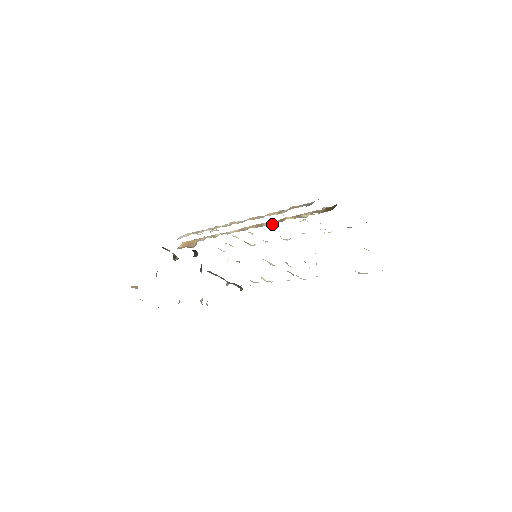
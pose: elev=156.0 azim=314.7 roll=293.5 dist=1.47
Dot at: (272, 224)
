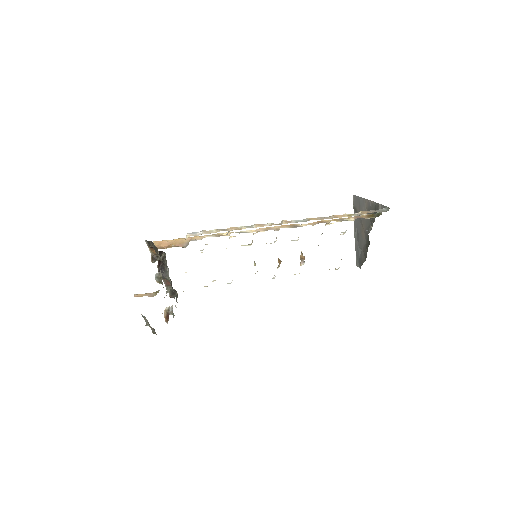
Dot at: (312, 225)
